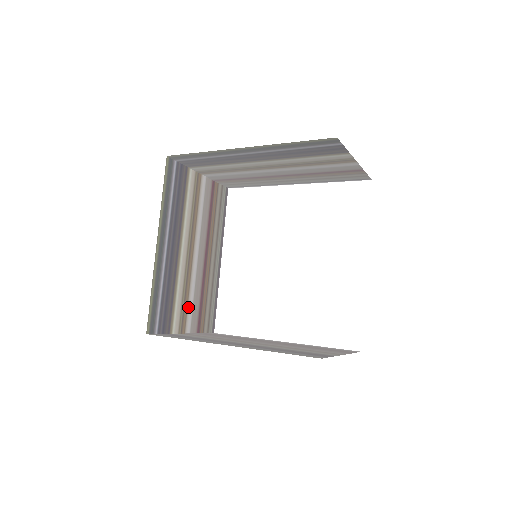
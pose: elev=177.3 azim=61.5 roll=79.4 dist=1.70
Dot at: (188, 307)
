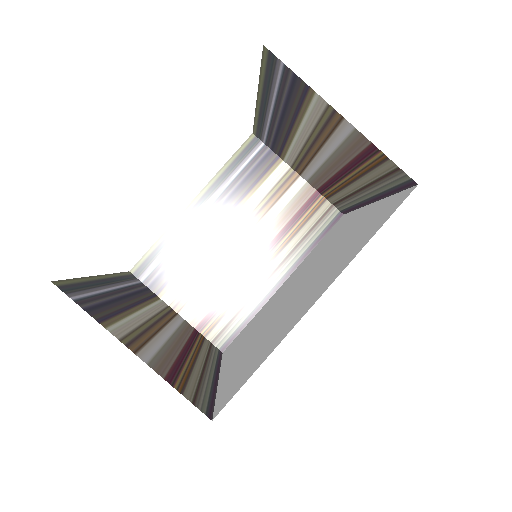
Dot at: (199, 292)
